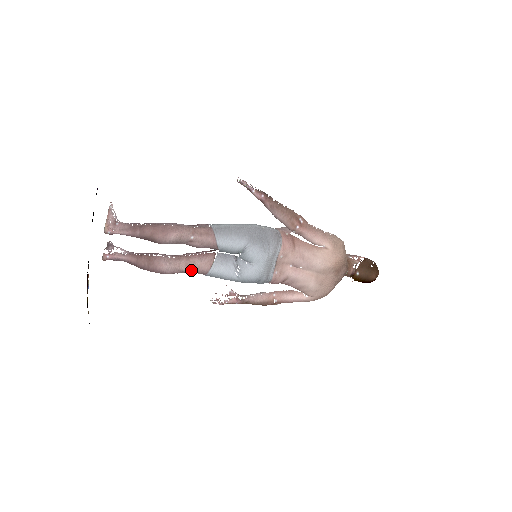
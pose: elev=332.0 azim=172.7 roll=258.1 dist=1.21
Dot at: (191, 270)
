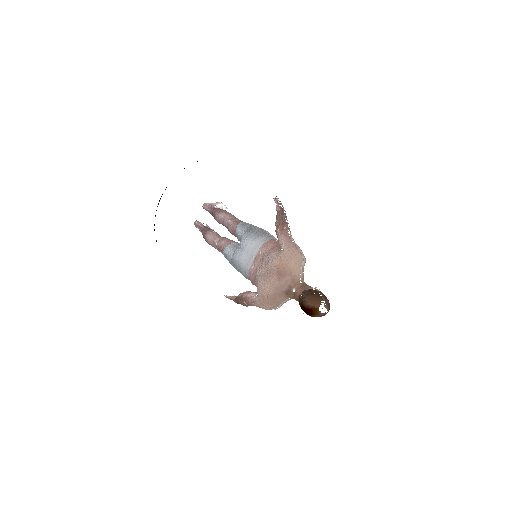
Dot at: (219, 246)
